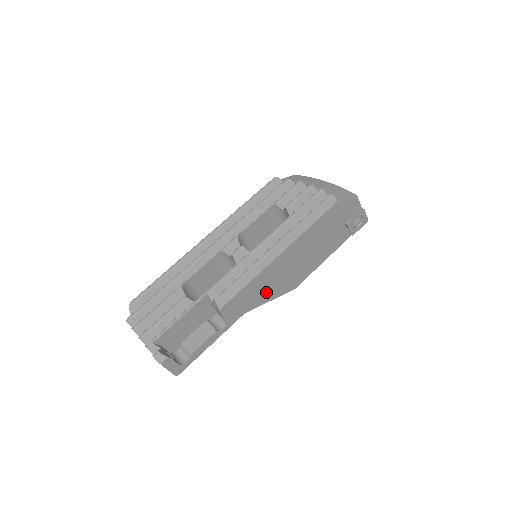
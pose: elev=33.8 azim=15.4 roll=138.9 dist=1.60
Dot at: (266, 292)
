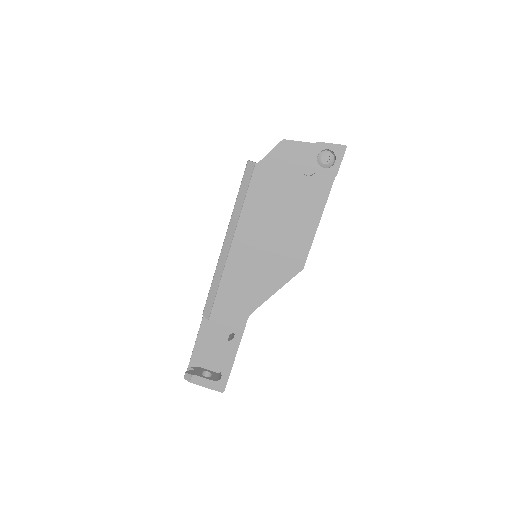
Dot at: (257, 287)
